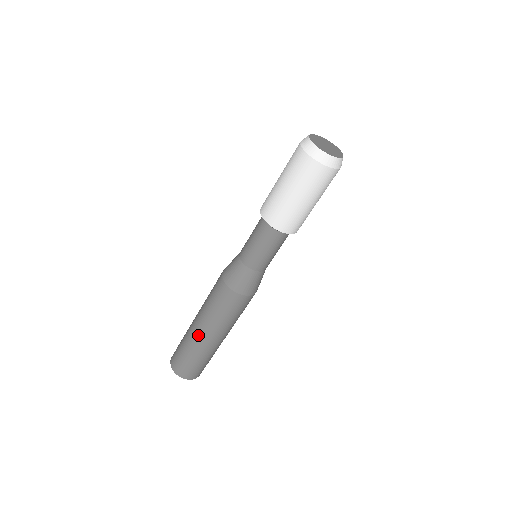
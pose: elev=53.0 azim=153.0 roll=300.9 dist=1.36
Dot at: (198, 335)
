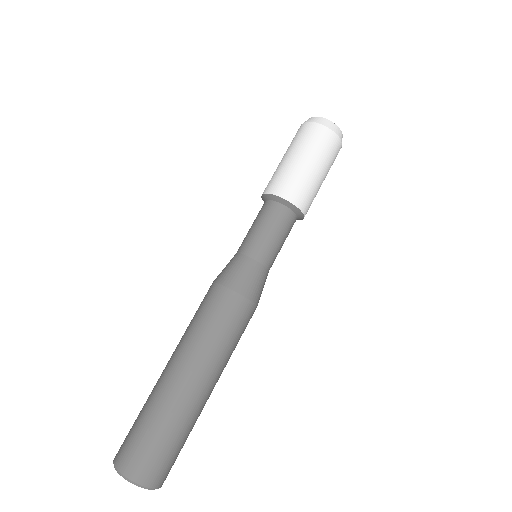
Dot at: (163, 371)
